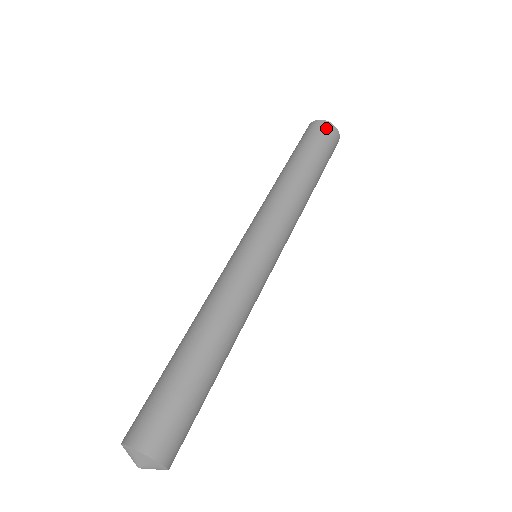
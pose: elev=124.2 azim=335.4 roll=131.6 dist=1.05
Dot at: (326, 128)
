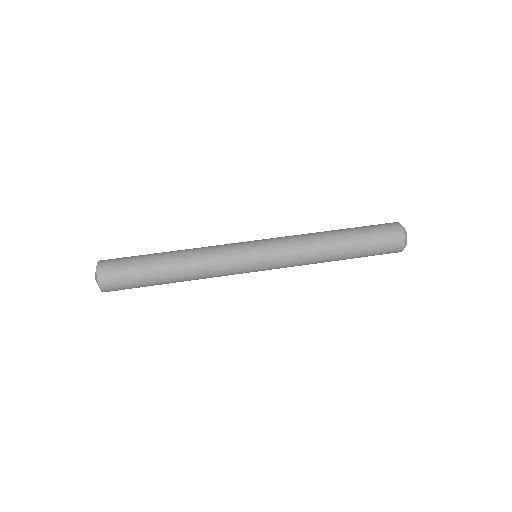
Dot at: (396, 237)
